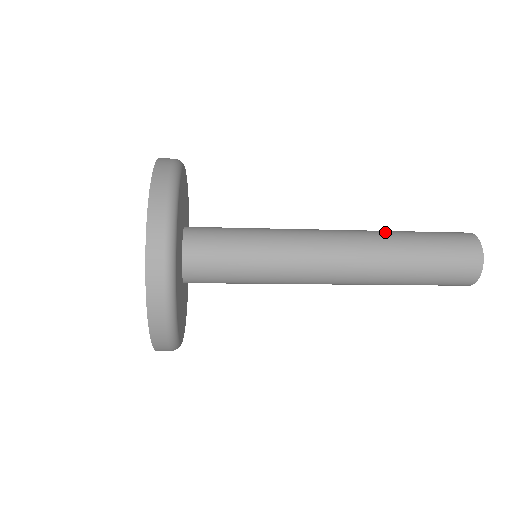
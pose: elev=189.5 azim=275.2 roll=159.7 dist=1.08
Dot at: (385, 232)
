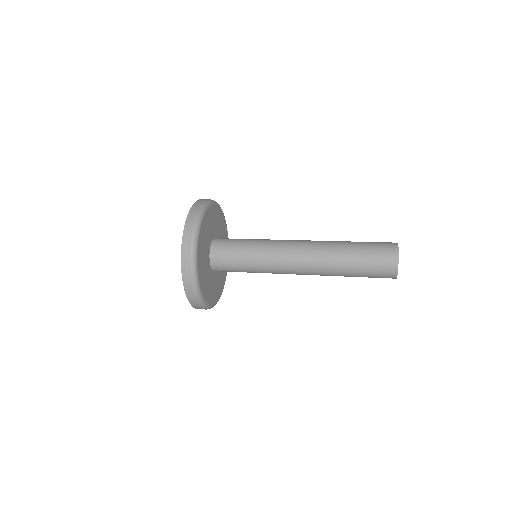
Dot at: occluded
